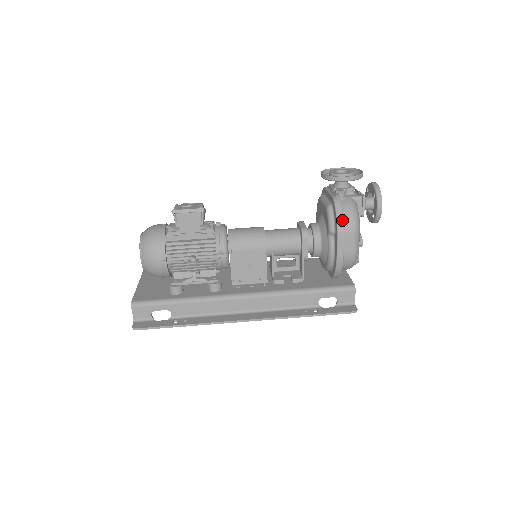
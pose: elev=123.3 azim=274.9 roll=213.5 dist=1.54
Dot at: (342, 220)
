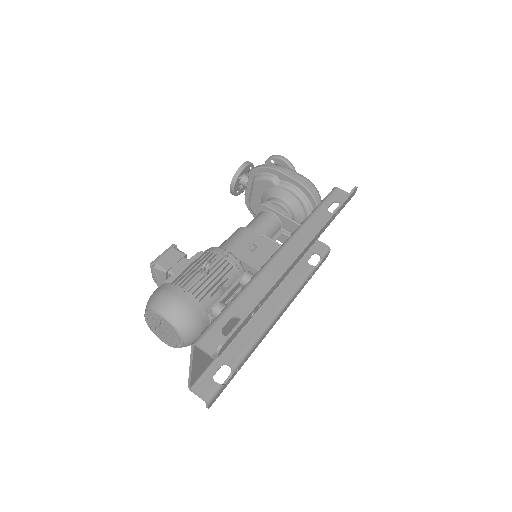
Dot at: (268, 165)
